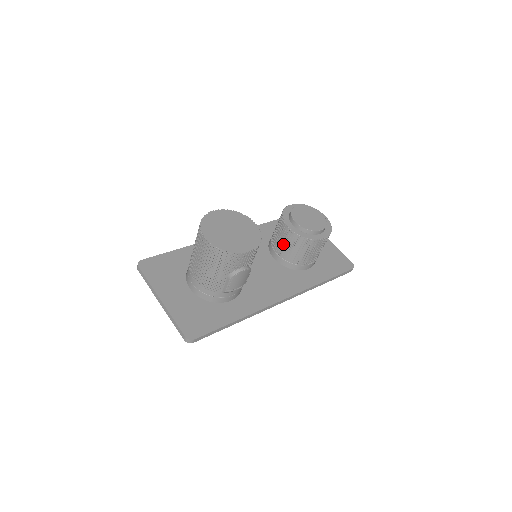
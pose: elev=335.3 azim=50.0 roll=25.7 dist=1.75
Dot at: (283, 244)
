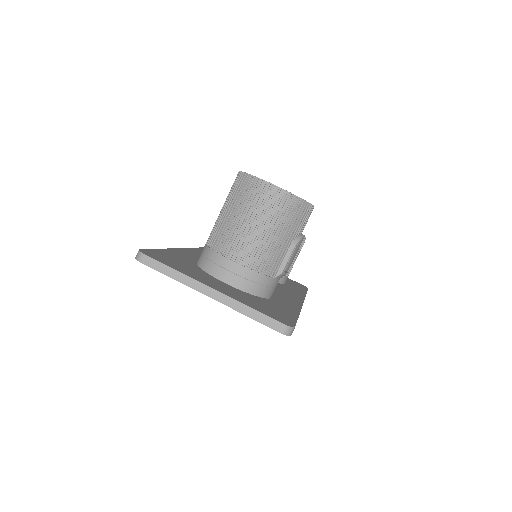
Dot at: occluded
